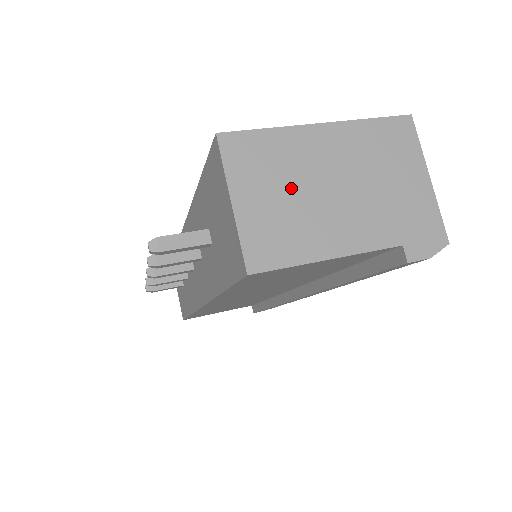
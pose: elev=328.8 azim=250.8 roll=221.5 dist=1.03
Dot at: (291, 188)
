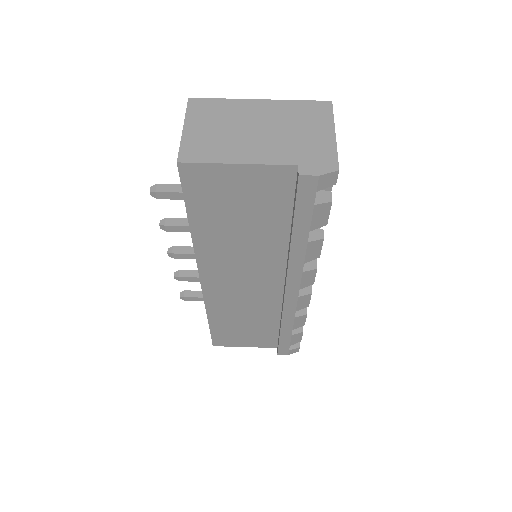
Dot at: (226, 126)
